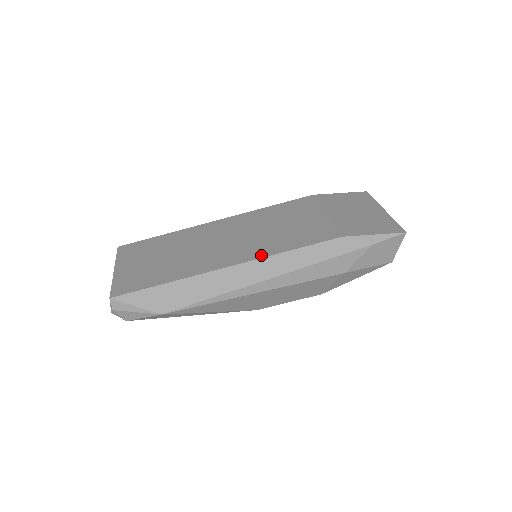
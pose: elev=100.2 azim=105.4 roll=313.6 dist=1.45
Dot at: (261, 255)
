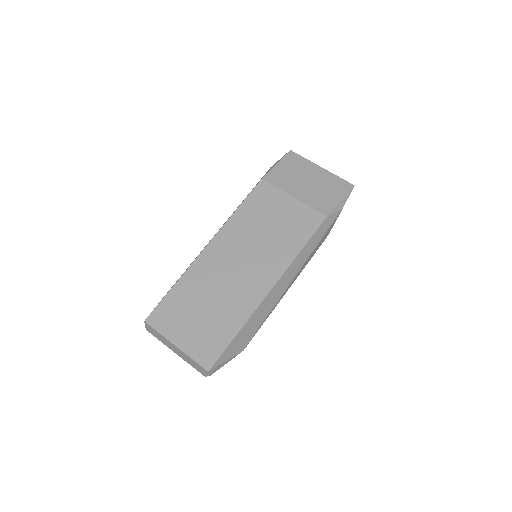
Dot at: (286, 265)
